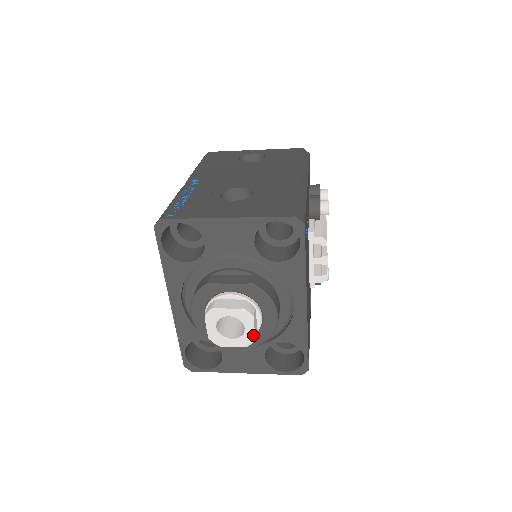
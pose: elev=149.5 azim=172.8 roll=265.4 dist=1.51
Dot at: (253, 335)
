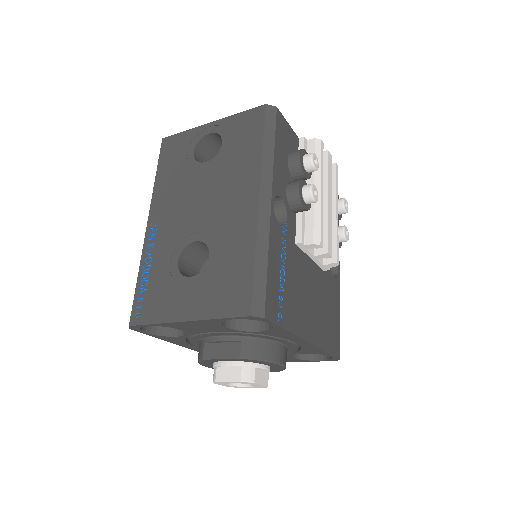
Dot at: (263, 386)
